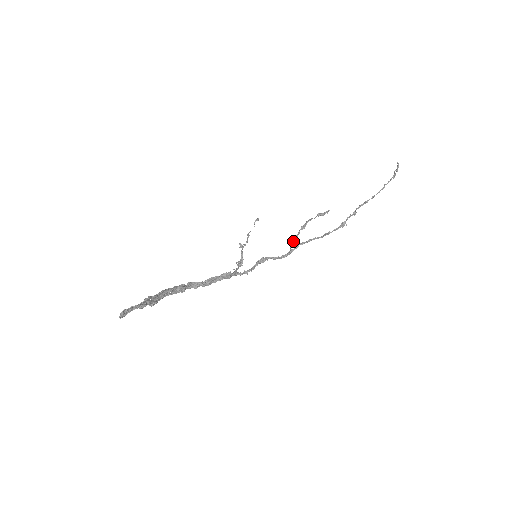
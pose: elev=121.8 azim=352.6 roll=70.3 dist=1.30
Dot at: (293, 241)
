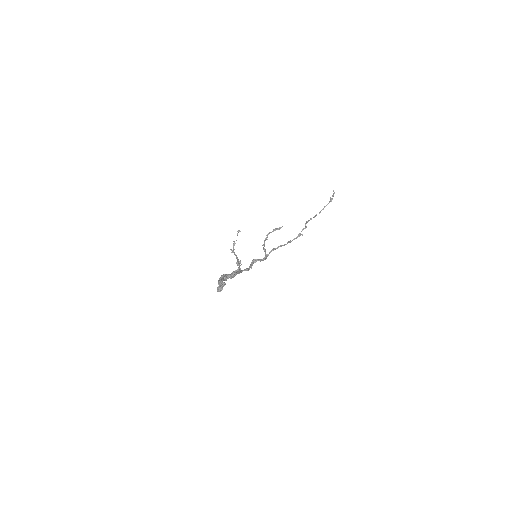
Dot at: (264, 248)
